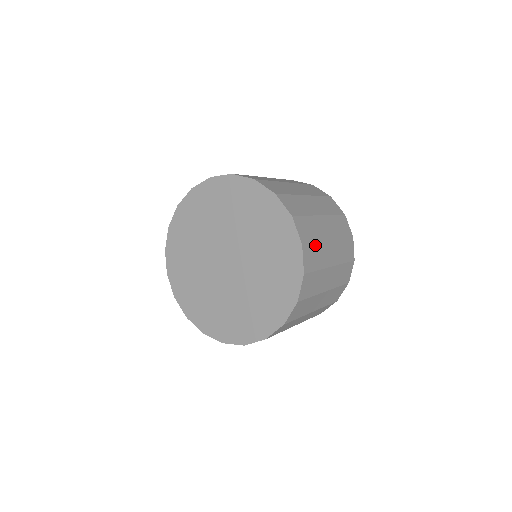
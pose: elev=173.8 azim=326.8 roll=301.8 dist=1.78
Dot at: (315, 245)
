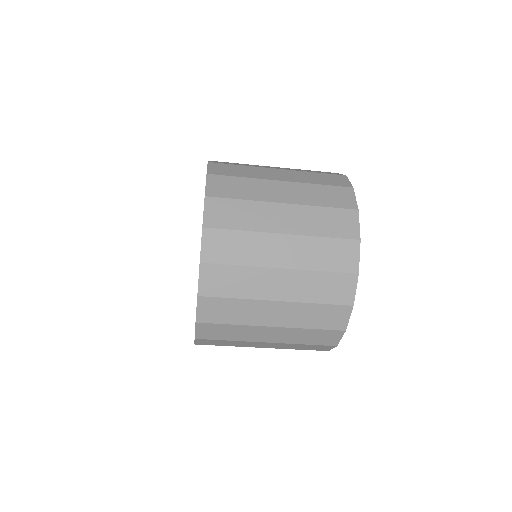
Dot at: (237, 233)
